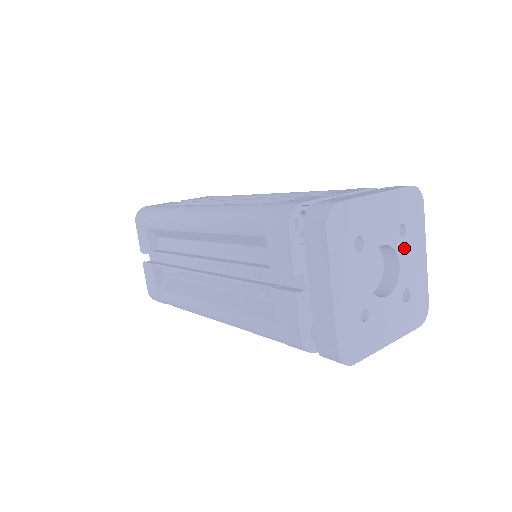
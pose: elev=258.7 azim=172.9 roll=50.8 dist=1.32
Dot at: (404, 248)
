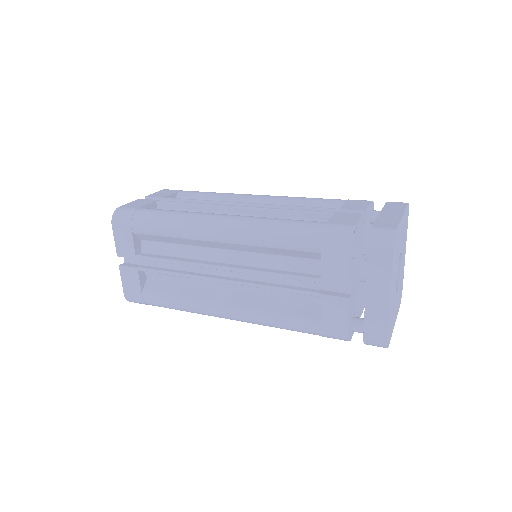
Dot at: (403, 251)
